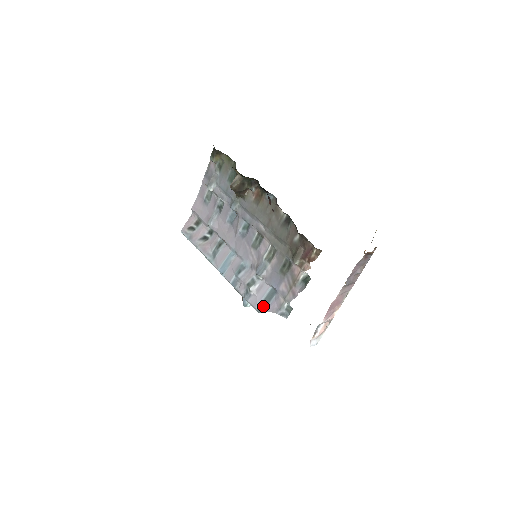
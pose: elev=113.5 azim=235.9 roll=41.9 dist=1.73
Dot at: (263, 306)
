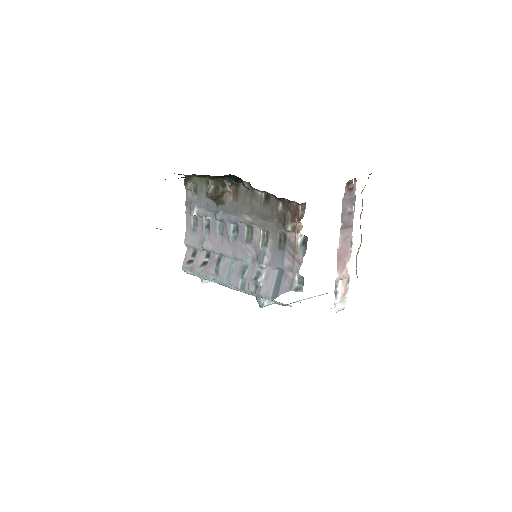
Dot at: (276, 291)
